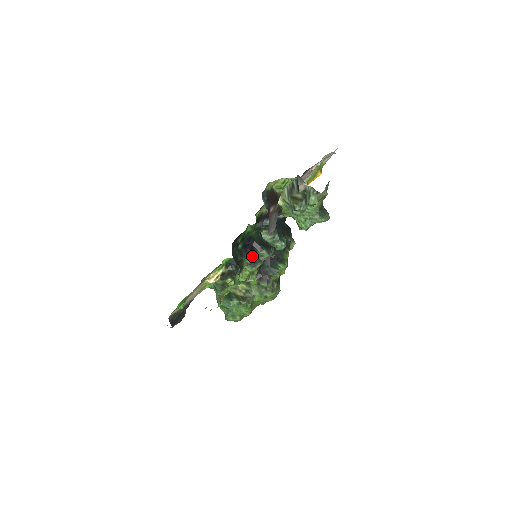
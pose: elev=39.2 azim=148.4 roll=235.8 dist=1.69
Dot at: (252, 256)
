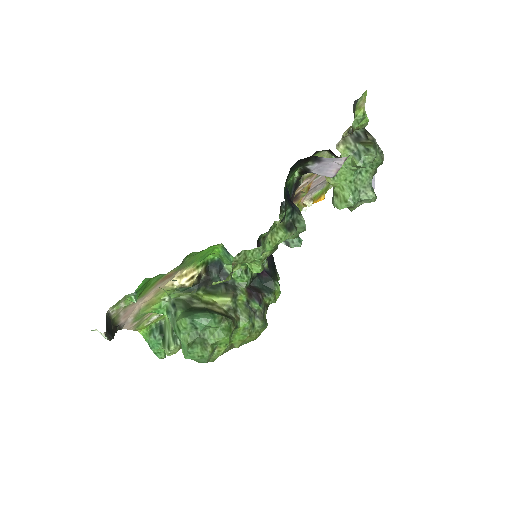
Dot at: (291, 213)
